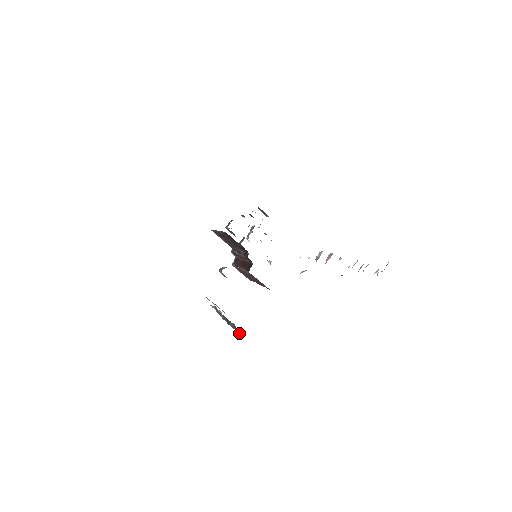
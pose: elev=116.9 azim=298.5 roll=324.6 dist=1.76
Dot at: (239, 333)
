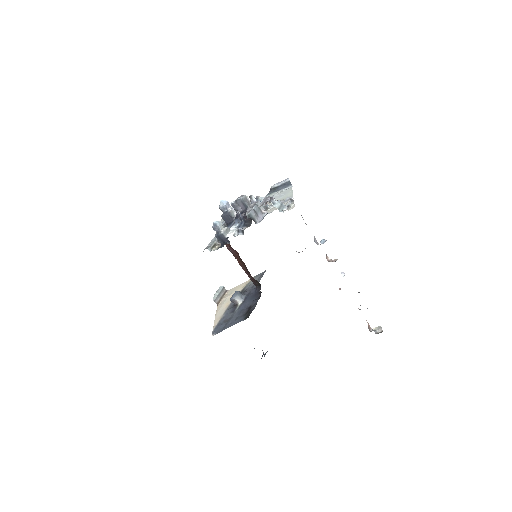
Dot at: occluded
